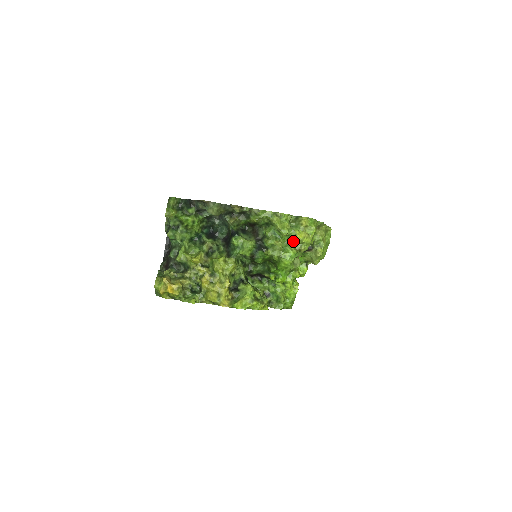
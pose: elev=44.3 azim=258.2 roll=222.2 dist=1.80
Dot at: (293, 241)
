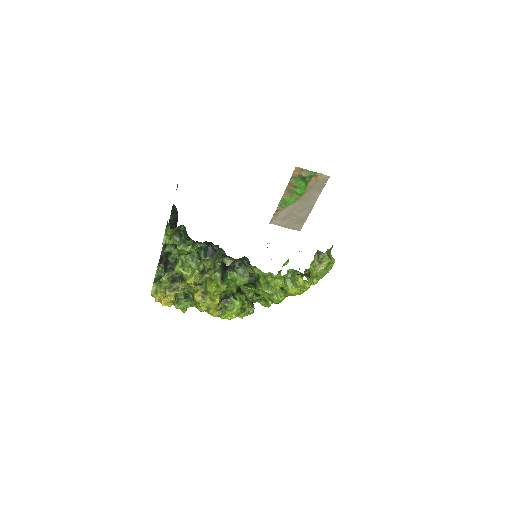
Dot at: (285, 290)
